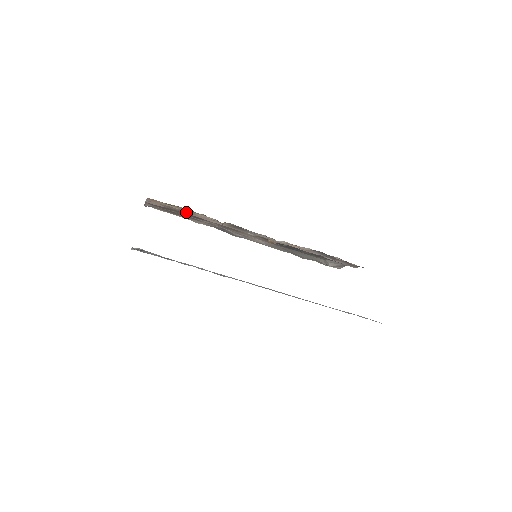
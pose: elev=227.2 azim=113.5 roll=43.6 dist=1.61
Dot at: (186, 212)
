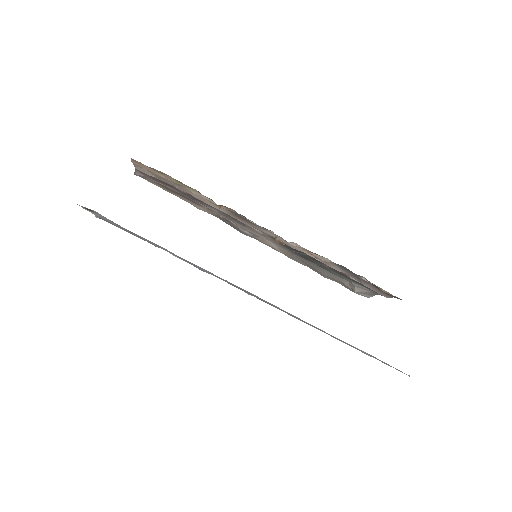
Dot at: (181, 188)
